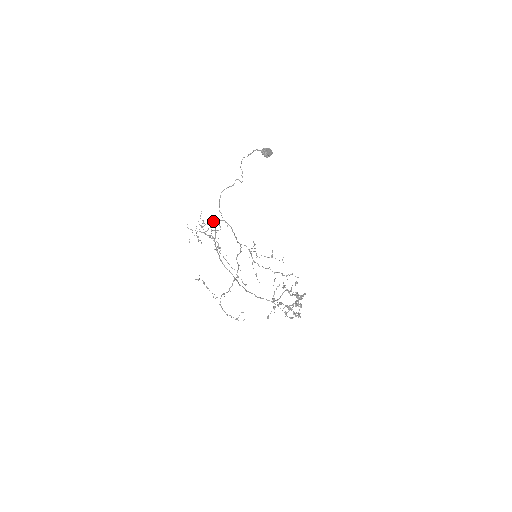
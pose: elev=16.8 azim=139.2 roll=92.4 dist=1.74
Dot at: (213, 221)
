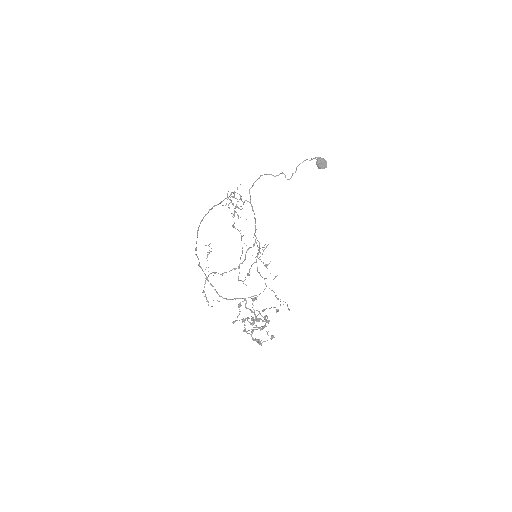
Dot at: (231, 192)
